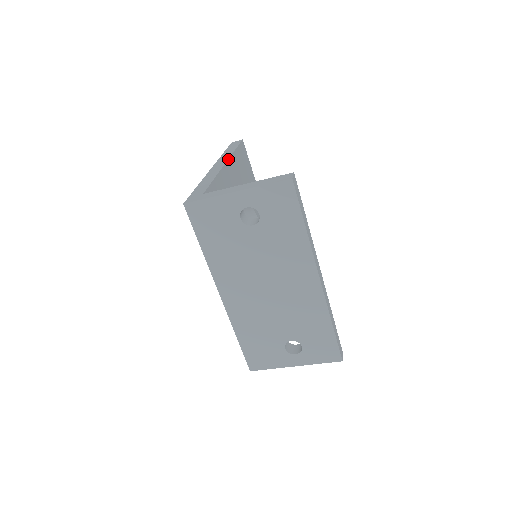
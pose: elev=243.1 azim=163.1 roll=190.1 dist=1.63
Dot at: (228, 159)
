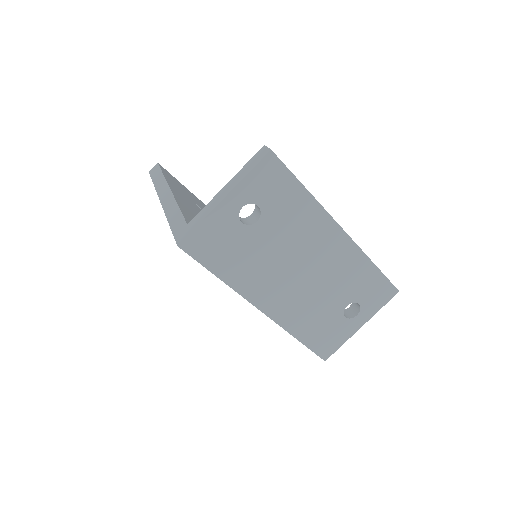
Dot at: (168, 185)
